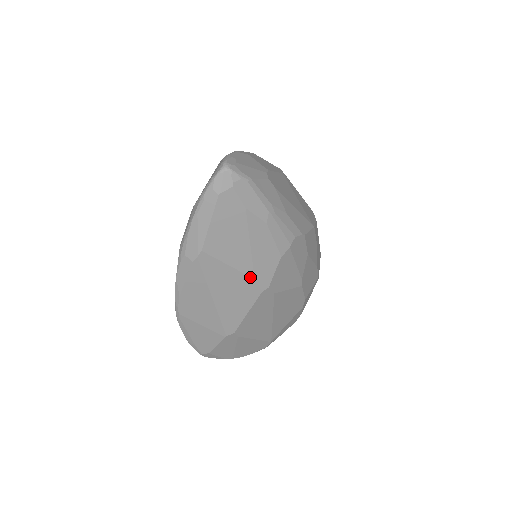
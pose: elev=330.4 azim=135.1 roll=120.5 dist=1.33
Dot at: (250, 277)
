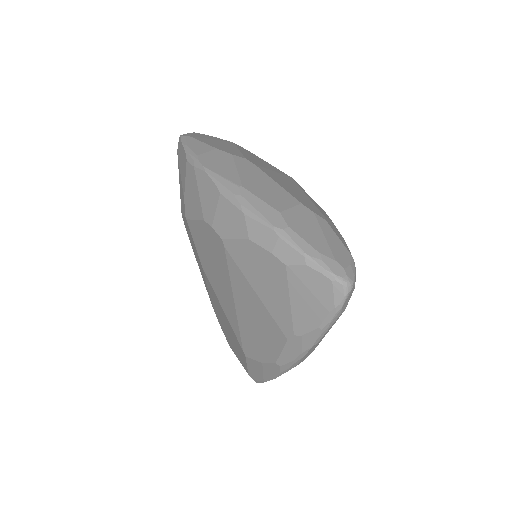
Dot at: occluded
